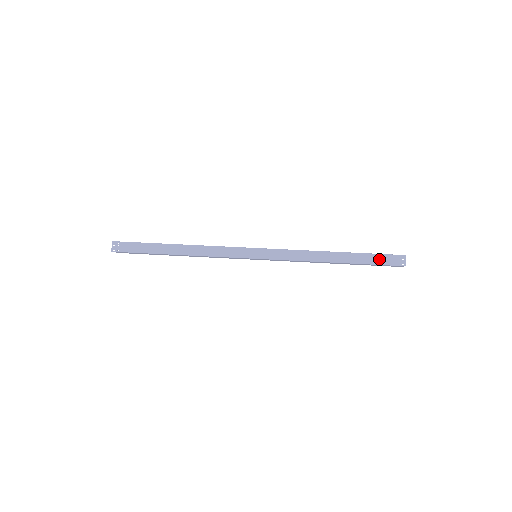
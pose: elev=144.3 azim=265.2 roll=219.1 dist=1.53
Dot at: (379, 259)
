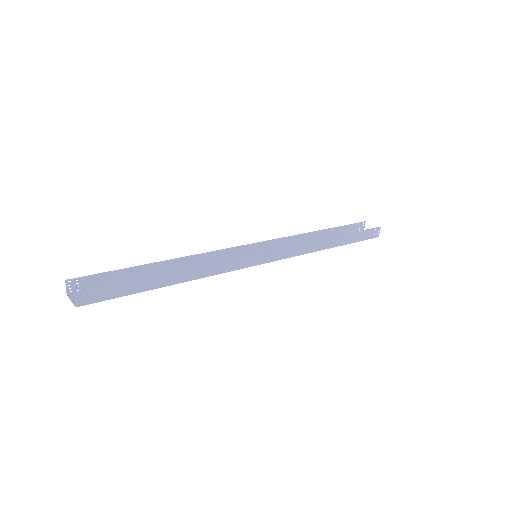
Dot at: (363, 235)
